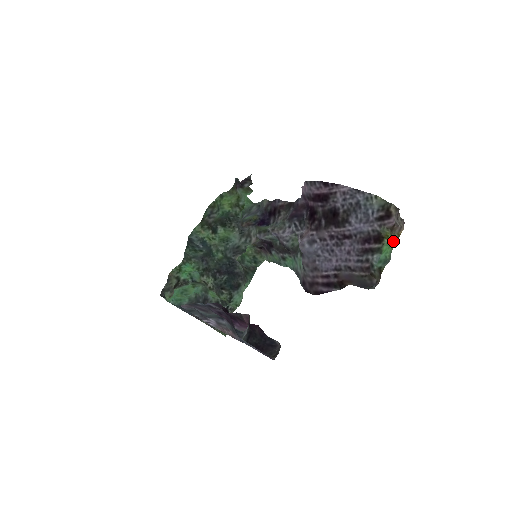
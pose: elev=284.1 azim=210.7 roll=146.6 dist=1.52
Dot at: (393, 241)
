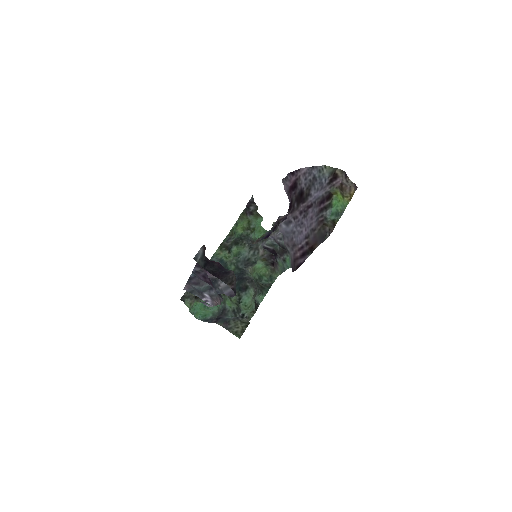
Dot at: (345, 199)
